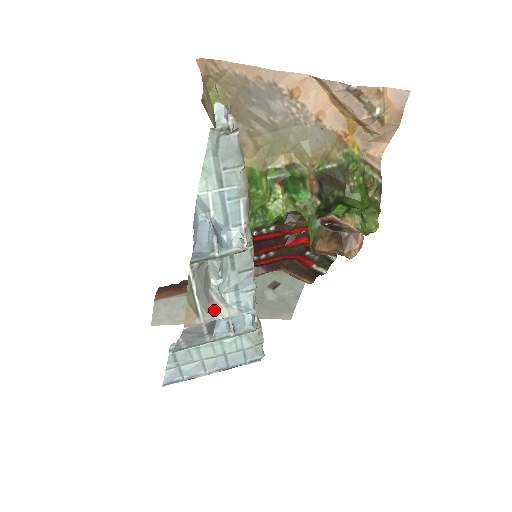
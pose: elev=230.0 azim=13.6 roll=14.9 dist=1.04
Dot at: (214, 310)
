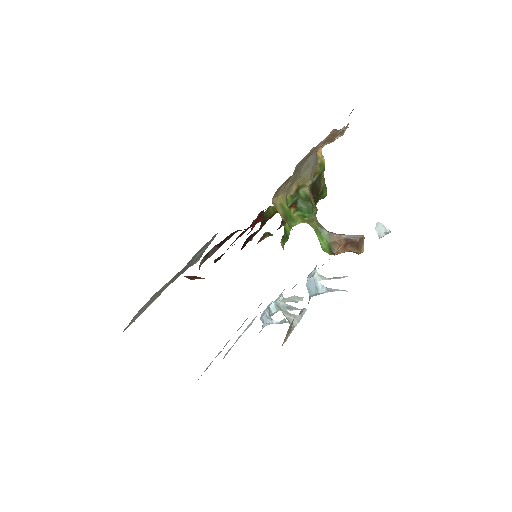
Dot at: occluded
